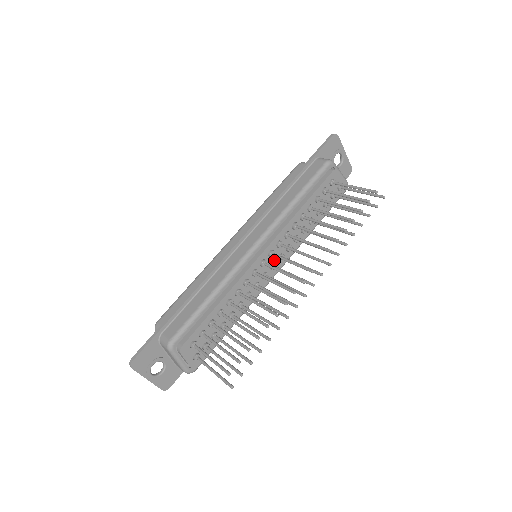
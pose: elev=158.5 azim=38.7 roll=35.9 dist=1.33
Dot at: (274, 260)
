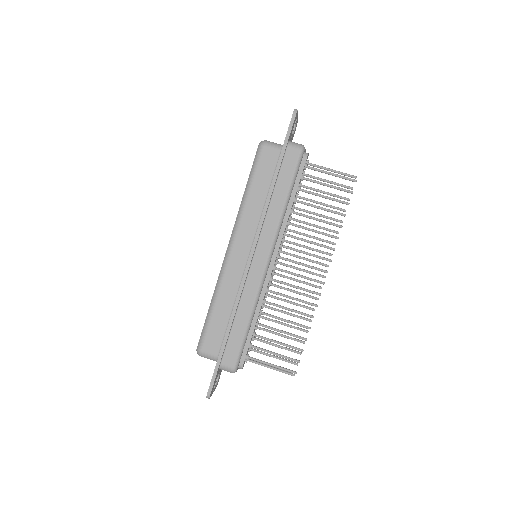
Dot at: occluded
